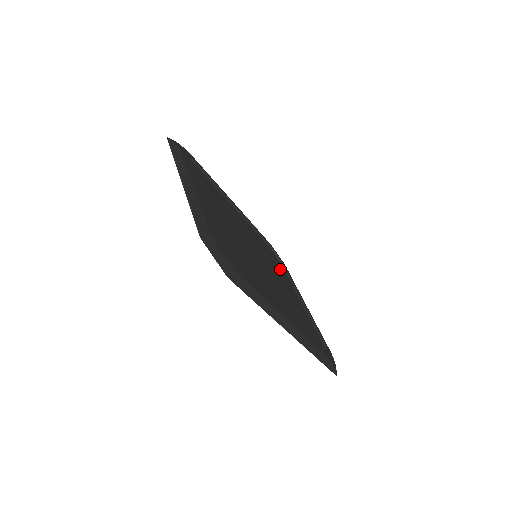
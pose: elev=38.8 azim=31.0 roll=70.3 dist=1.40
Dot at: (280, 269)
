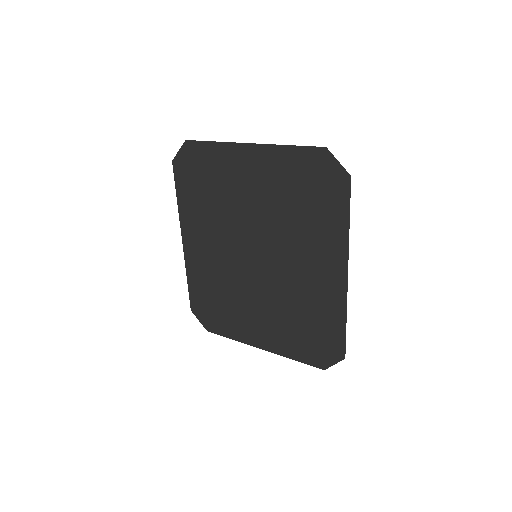
Dot at: (230, 310)
